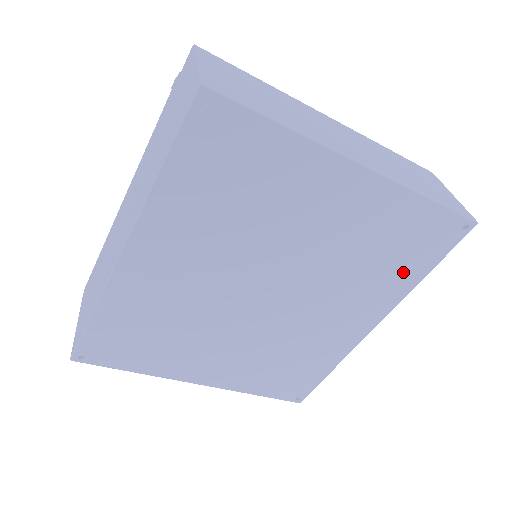
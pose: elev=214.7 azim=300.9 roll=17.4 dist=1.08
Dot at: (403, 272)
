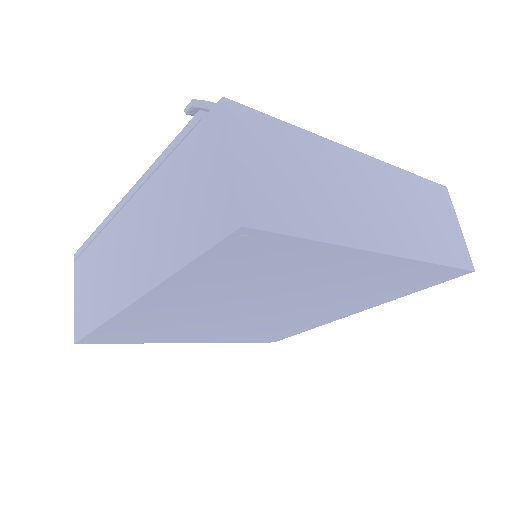
Dot at: (393, 293)
